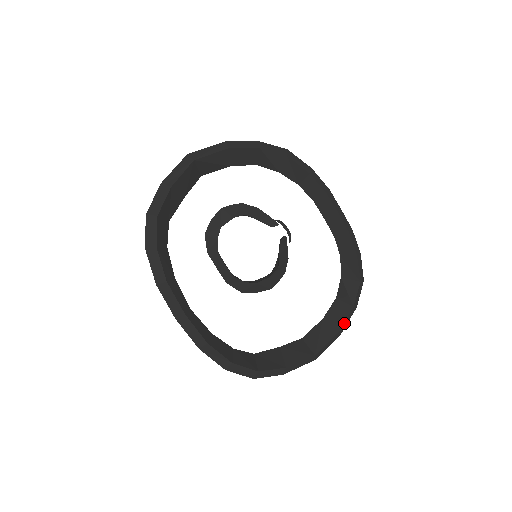
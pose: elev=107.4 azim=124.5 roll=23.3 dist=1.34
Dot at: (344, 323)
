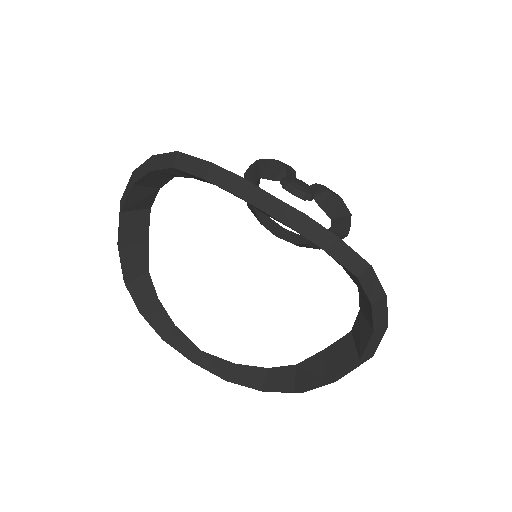
Dot at: (375, 321)
